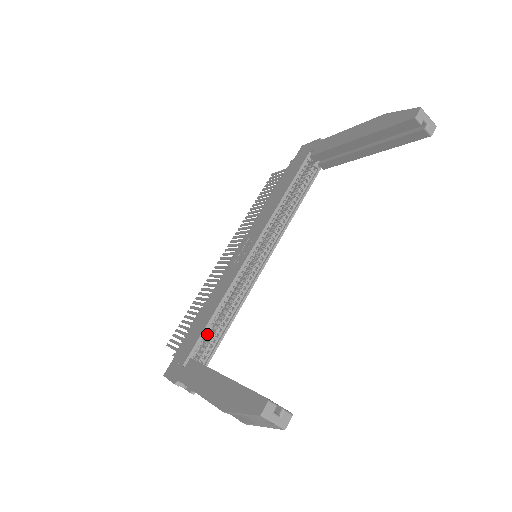
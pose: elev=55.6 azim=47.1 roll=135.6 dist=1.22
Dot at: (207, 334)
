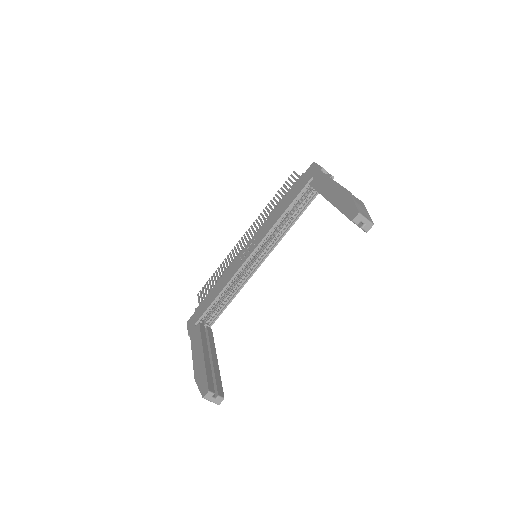
Dot at: (214, 306)
